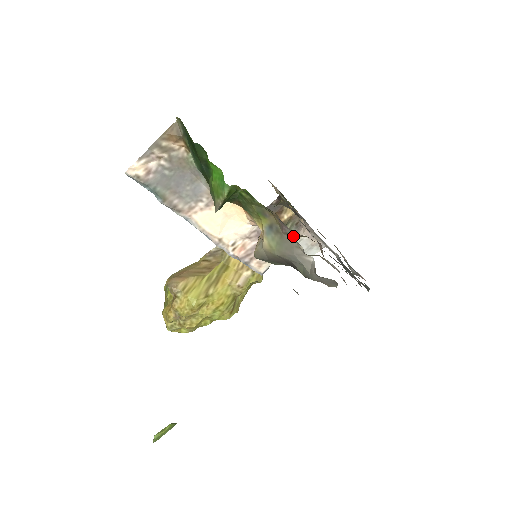
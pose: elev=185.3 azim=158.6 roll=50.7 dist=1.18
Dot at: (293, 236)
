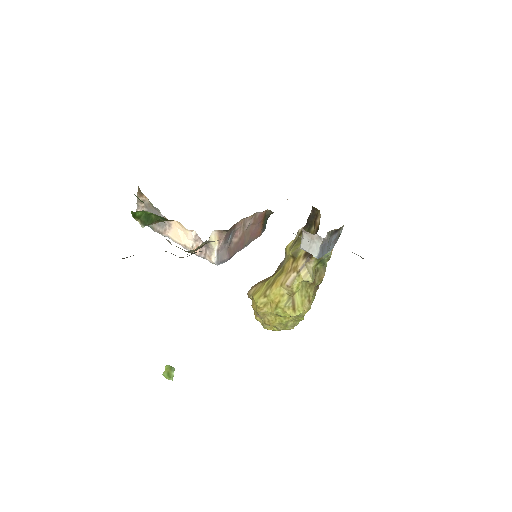
Dot at: occluded
